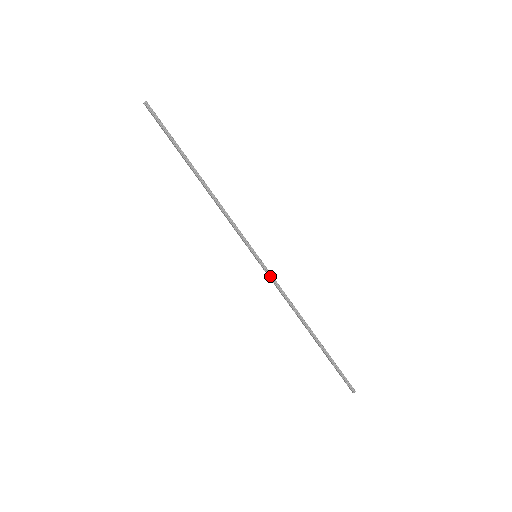
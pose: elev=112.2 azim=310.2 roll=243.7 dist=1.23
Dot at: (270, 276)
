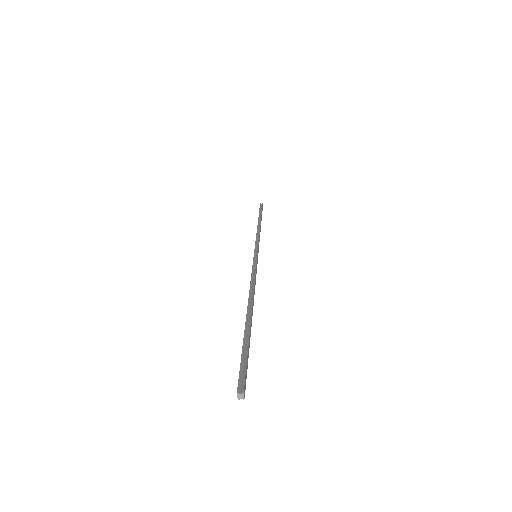
Dot at: occluded
